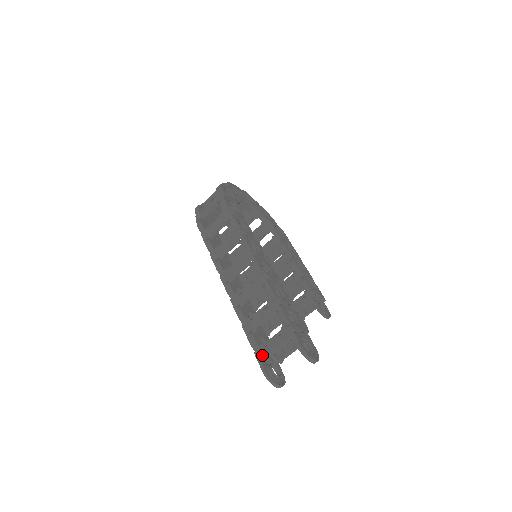
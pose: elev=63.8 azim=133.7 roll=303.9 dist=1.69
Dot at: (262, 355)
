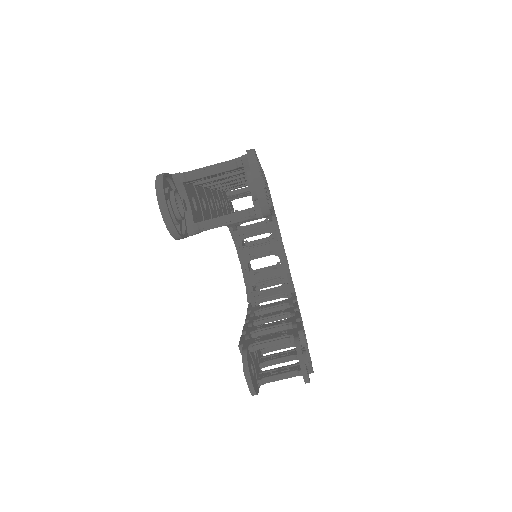
Dot at: occluded
